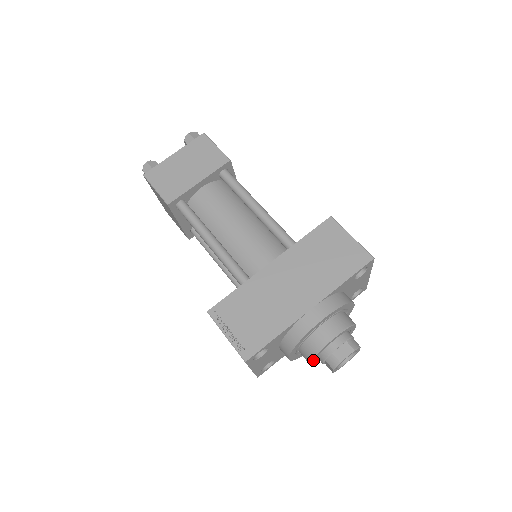
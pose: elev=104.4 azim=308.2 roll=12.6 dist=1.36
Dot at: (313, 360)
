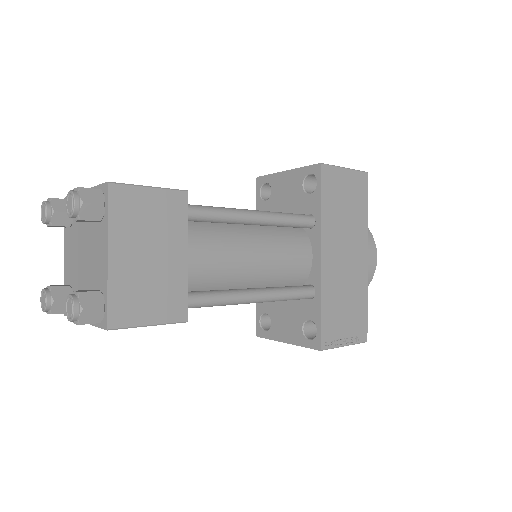
Dot at: occluded
